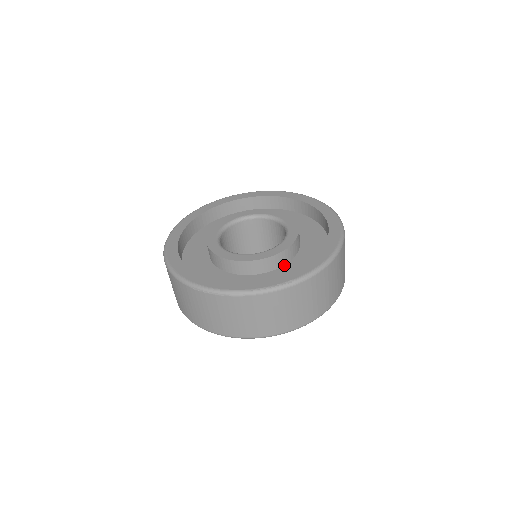
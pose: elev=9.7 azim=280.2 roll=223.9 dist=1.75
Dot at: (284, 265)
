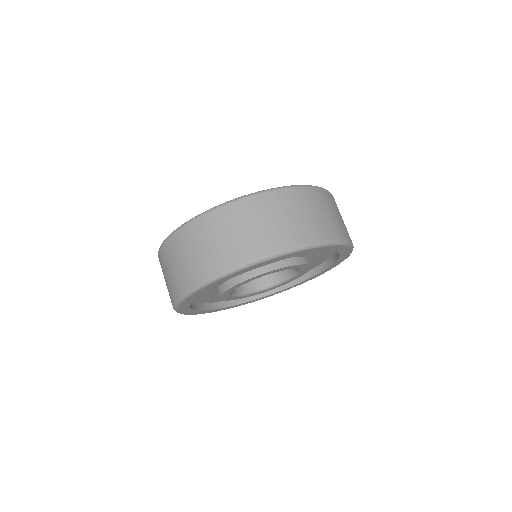
Dot at: occluded
